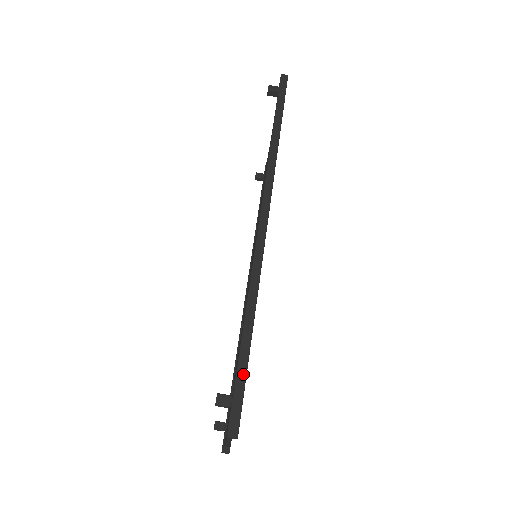
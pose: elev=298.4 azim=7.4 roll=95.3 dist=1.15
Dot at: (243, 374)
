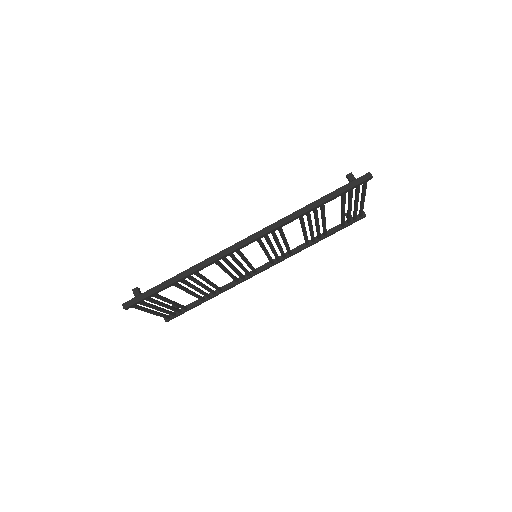
Dot at: (152, 292)
